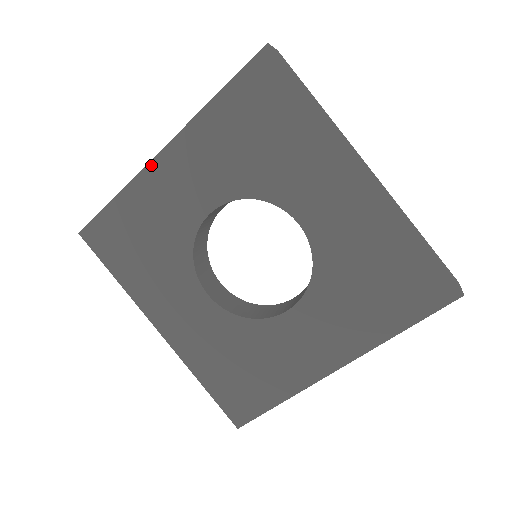
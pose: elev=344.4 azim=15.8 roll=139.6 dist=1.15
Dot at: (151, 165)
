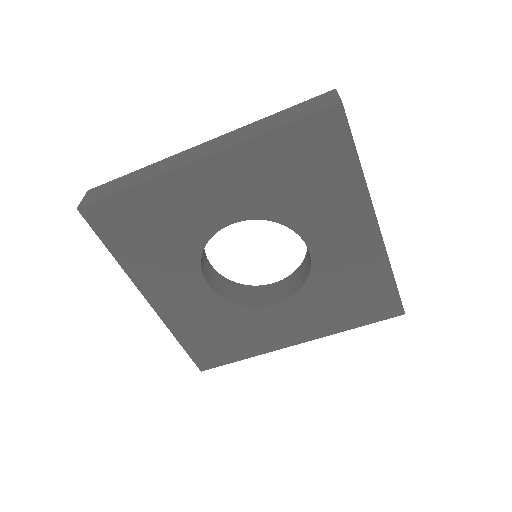
Dot at: (183, 169)
